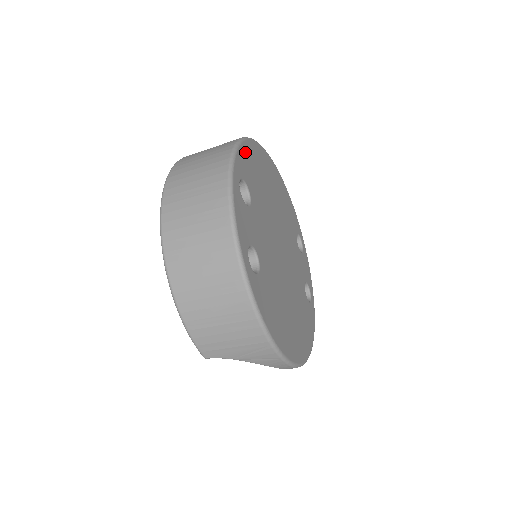
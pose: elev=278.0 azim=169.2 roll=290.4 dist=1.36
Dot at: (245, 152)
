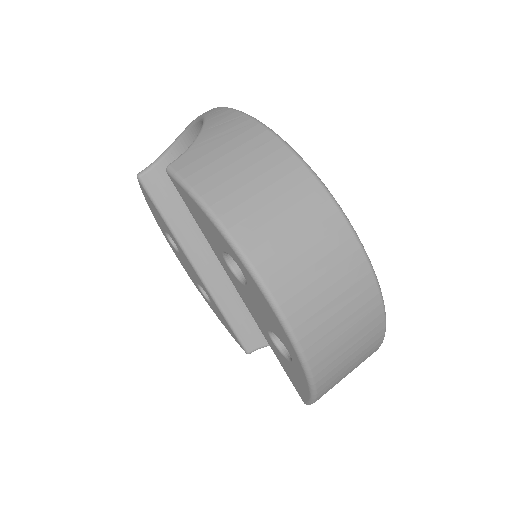
Dot at: occluded
